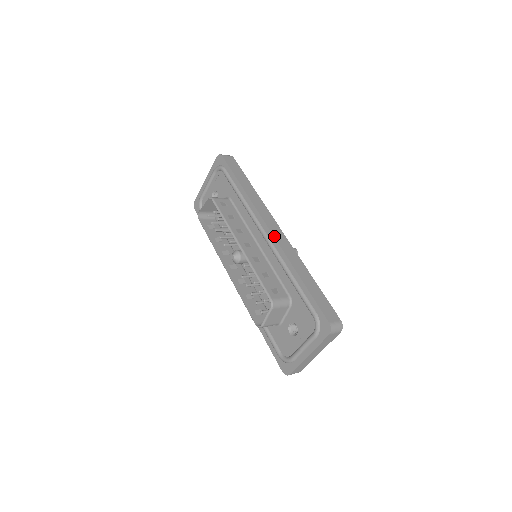
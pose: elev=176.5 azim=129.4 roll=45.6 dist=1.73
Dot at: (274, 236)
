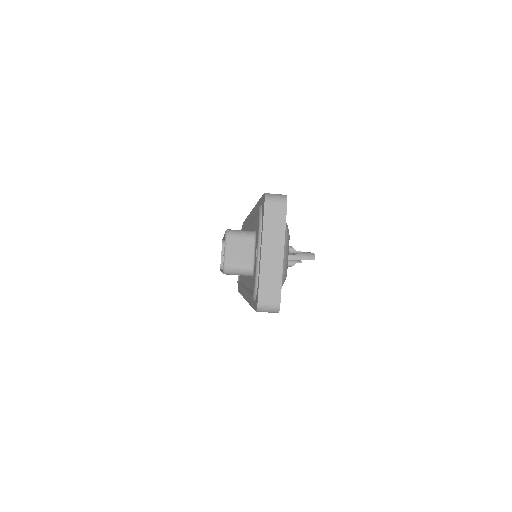
Dot at: occluded
